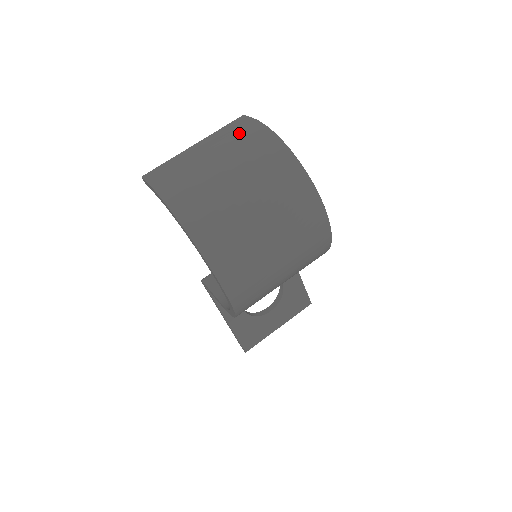
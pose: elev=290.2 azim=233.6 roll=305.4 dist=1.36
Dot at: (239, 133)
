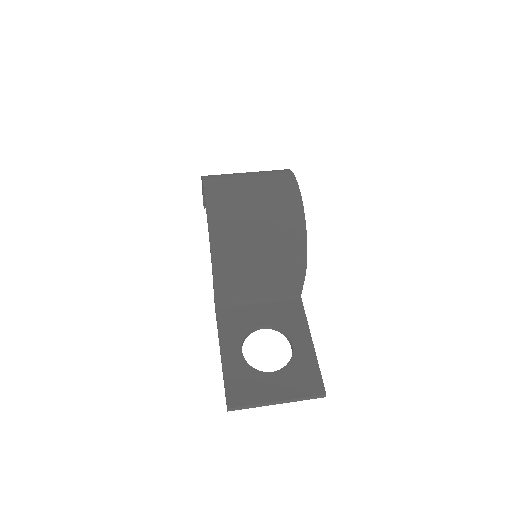
Dot at: occluded
